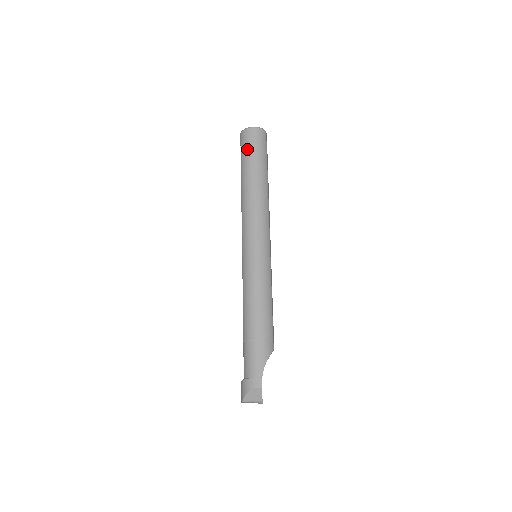
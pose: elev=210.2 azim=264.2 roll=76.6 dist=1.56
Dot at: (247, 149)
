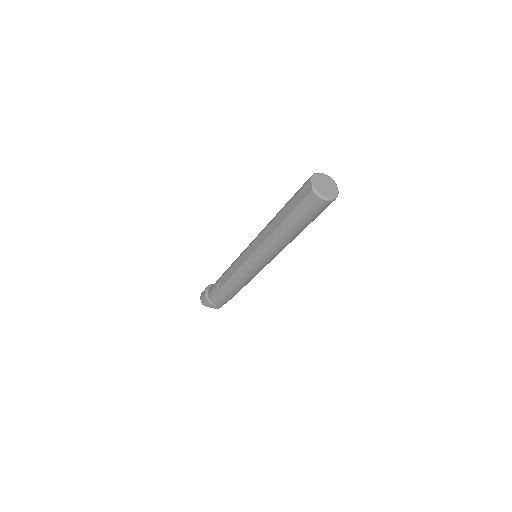
Dot at: (307, 214)
